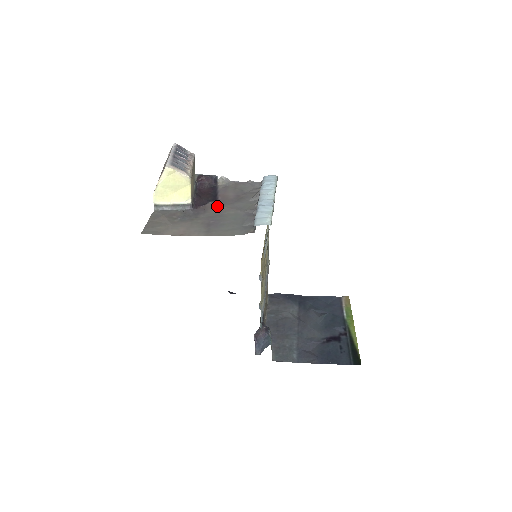
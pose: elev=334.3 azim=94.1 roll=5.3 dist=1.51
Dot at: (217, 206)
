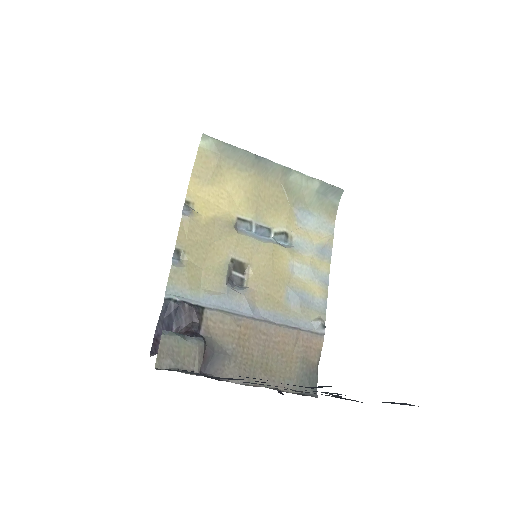
Dot at: occluded
